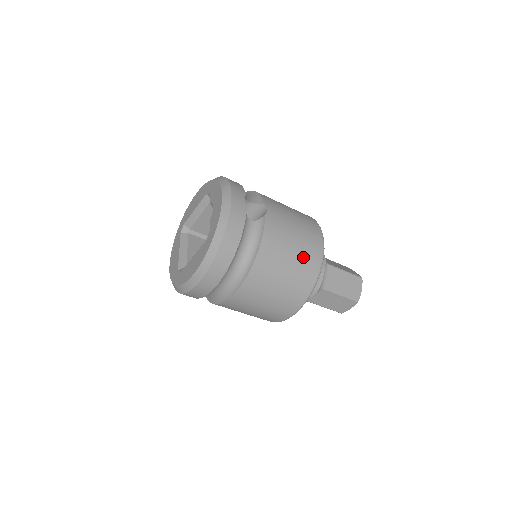
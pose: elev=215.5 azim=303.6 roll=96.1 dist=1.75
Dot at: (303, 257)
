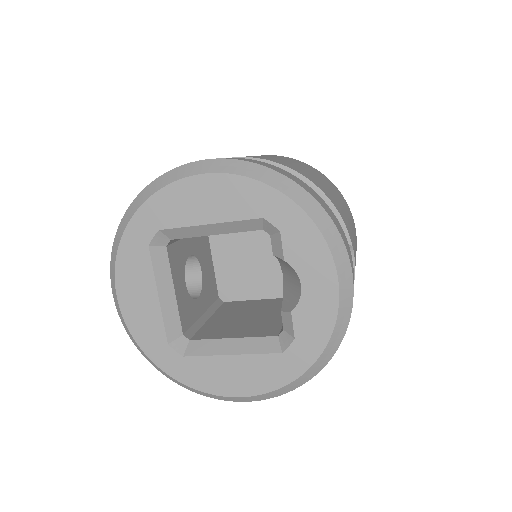
Dot at: occluded
